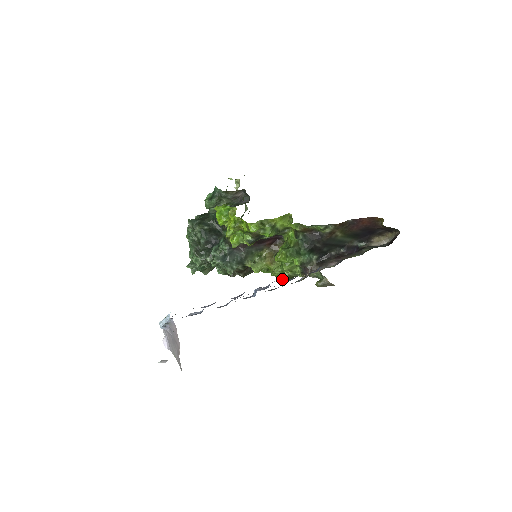
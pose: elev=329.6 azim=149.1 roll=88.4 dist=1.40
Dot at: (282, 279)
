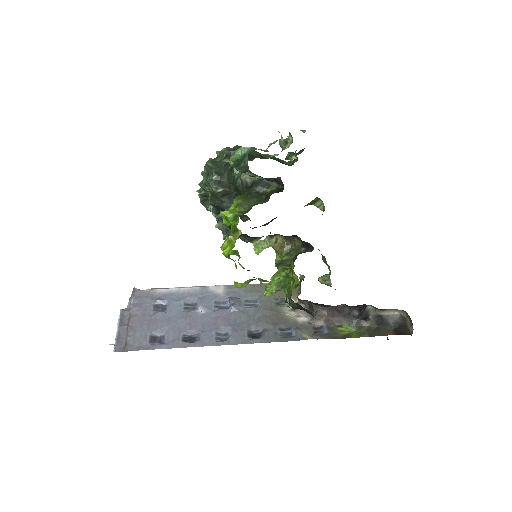
Dot at: occluded
